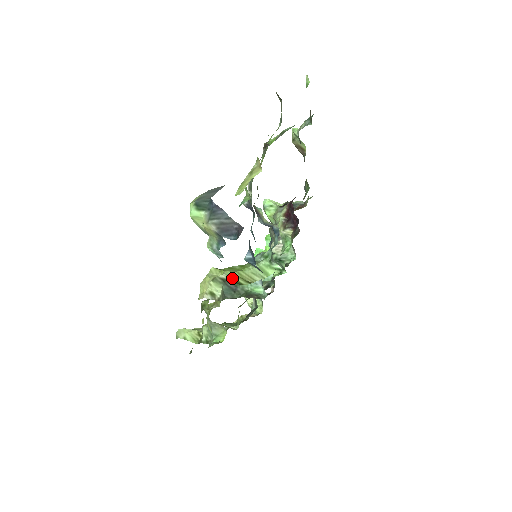
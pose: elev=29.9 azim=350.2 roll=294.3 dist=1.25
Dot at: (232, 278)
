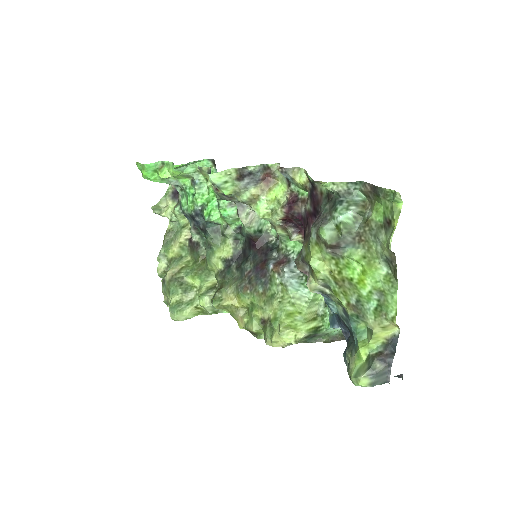
Dot at: (310, 331)
